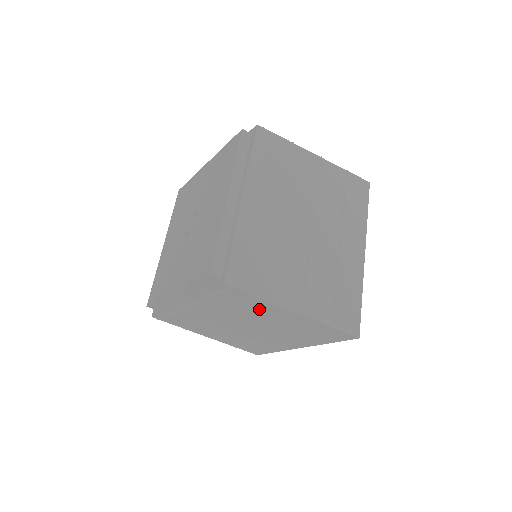
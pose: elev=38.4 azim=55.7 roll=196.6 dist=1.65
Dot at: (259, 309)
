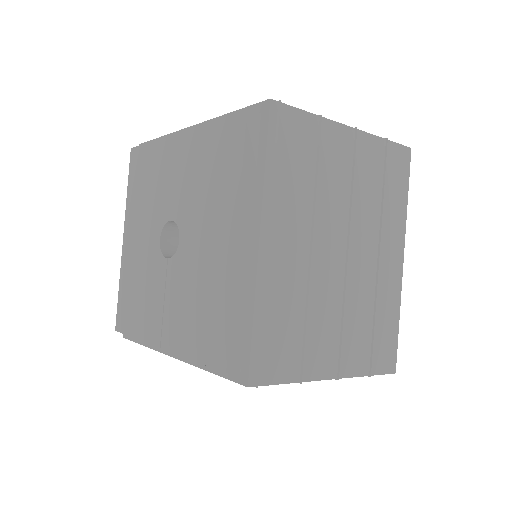
Dot at: occluded
